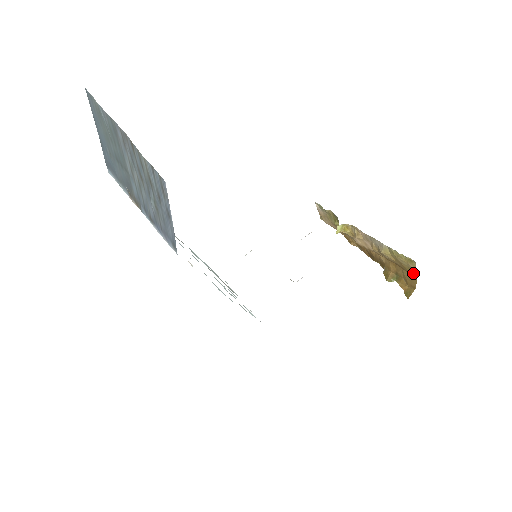
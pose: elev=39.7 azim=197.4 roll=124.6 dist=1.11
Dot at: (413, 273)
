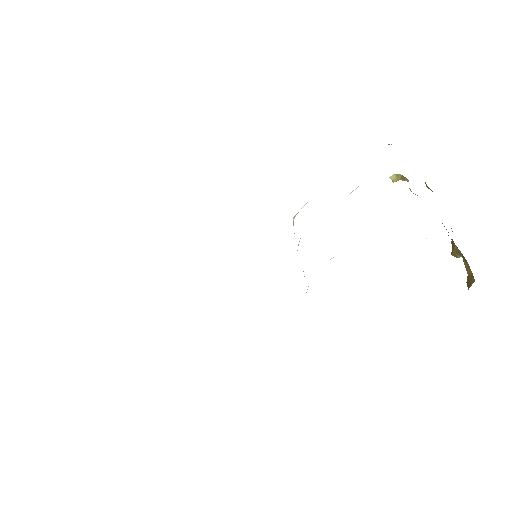
Dot at: occluded
